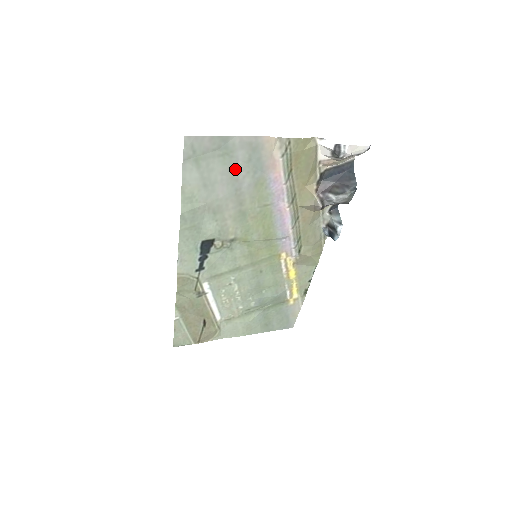
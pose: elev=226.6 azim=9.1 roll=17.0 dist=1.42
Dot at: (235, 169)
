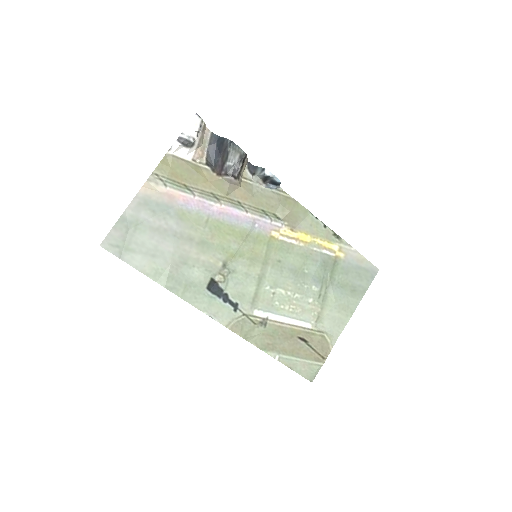
Dot at: (155, 226)
